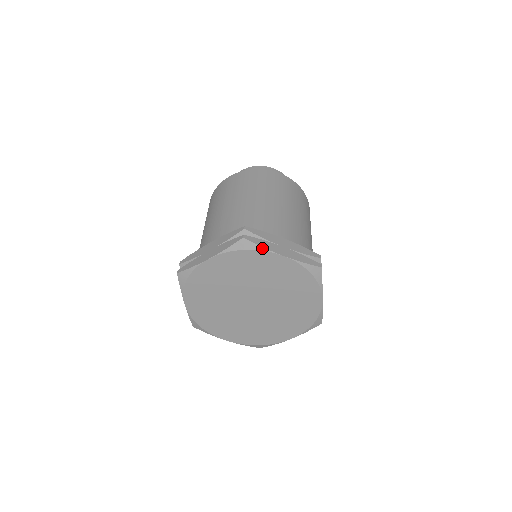
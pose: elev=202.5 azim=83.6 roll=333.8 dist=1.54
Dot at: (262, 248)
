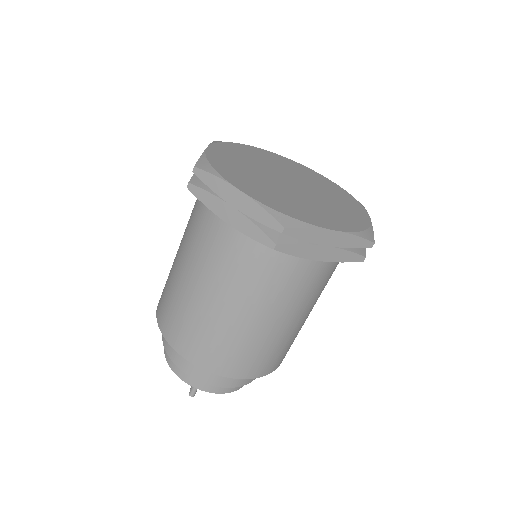
Dot at: (307, 168)
